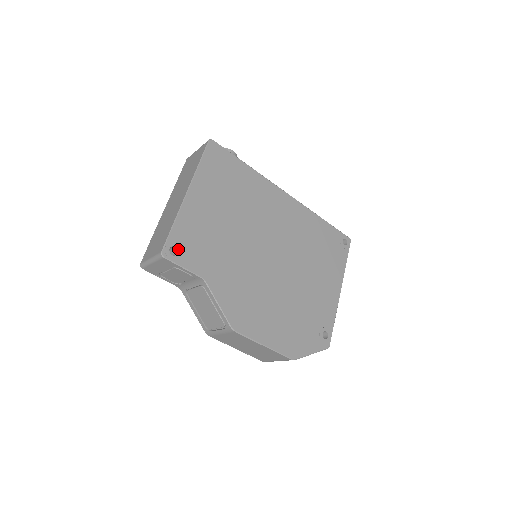
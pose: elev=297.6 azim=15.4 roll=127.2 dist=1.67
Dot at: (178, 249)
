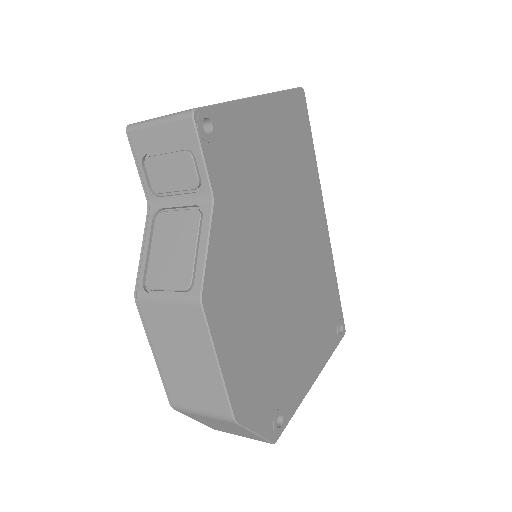
Dot at: (213, 131)
